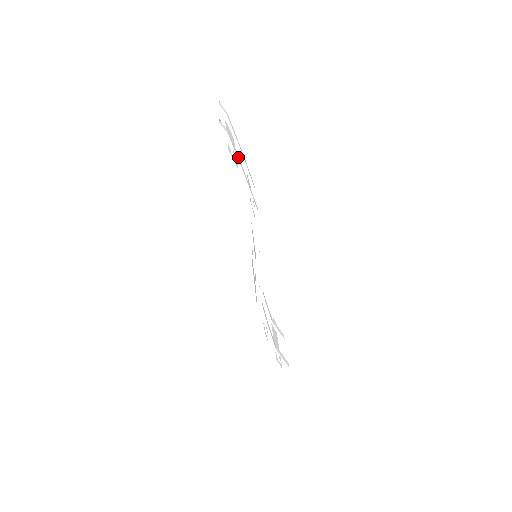
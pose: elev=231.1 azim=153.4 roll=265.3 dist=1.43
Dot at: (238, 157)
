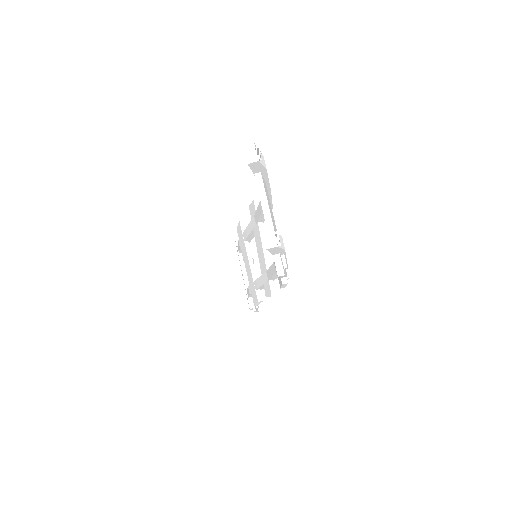
Dot at: occluded
